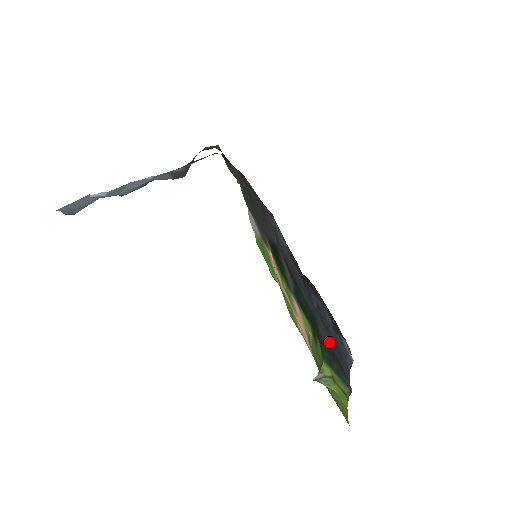
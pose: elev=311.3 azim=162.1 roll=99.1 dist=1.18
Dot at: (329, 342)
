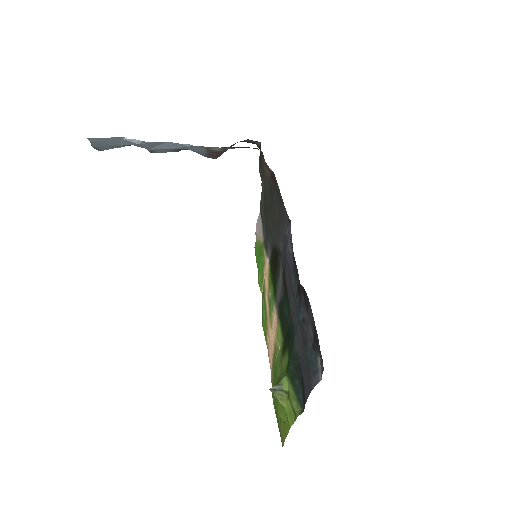
Dot at: (300, 357)
